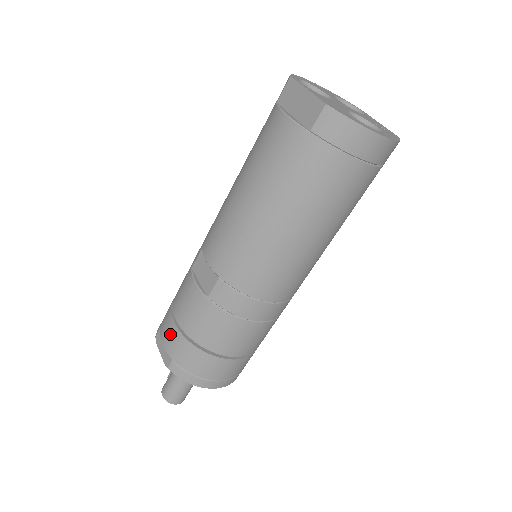
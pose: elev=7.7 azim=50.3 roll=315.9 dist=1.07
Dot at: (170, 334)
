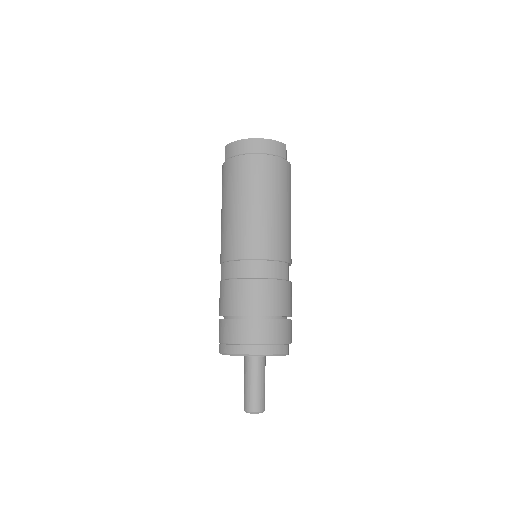
Dot at: occluded
